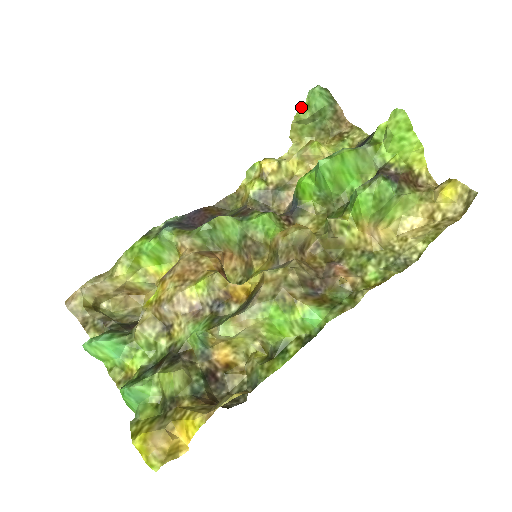
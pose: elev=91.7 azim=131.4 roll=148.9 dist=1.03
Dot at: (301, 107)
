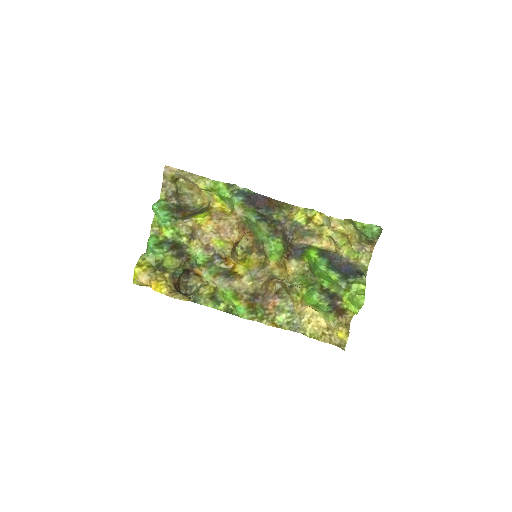
Dot at: (361, 223)
